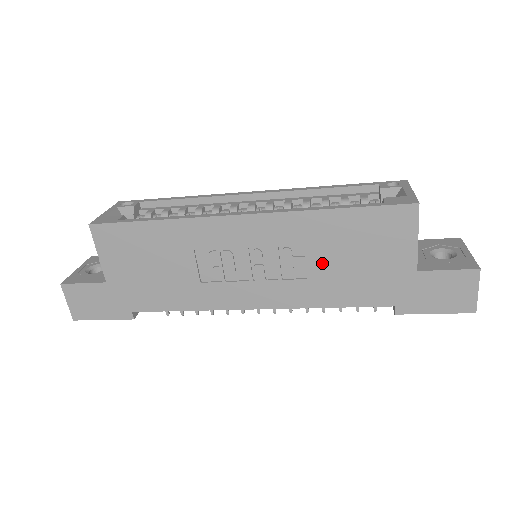
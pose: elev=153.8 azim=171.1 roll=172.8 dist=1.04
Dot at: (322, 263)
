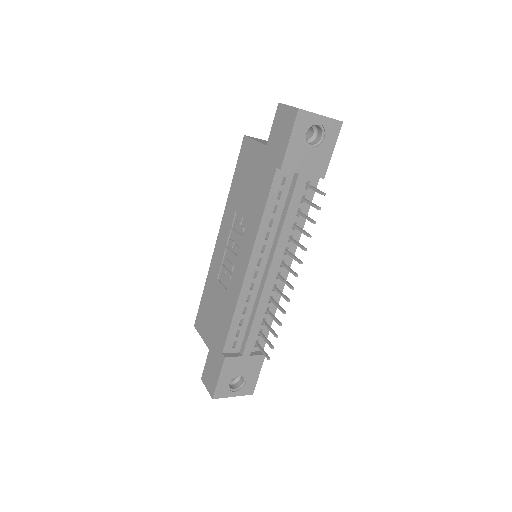
Dot at: (245, 206)
